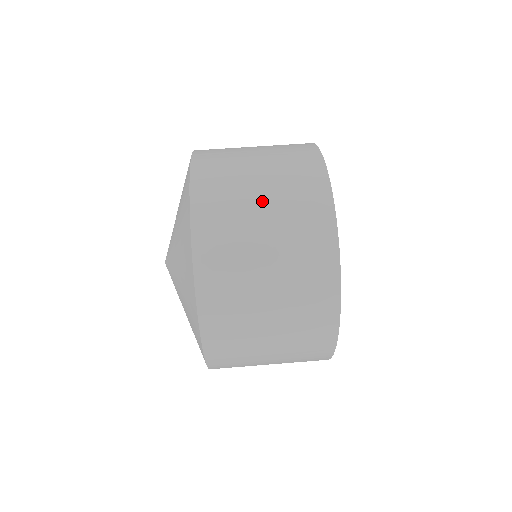
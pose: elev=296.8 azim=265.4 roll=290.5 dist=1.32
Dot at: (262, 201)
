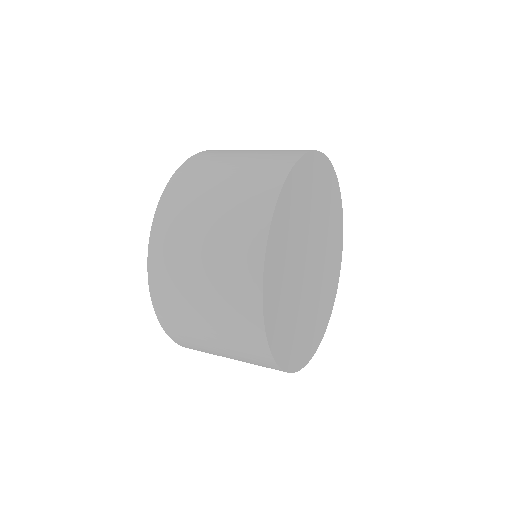
Dot at: (215, 199)
